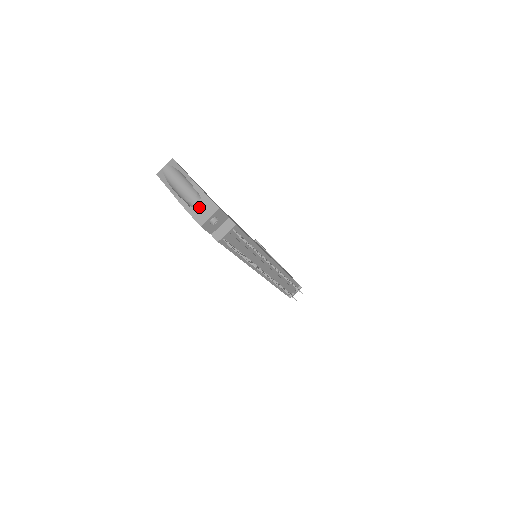
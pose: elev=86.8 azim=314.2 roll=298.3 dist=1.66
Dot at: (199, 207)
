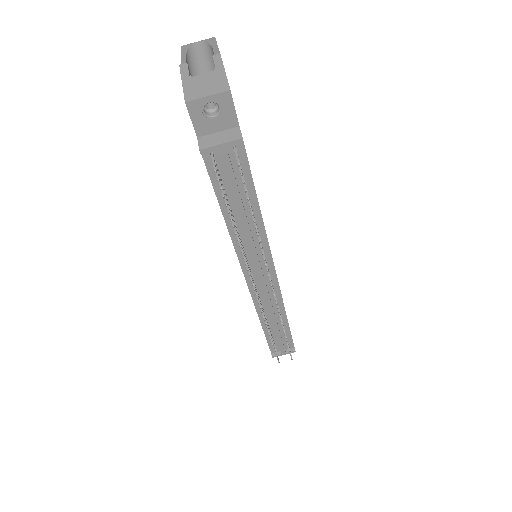
Dot at: (202, 79)
